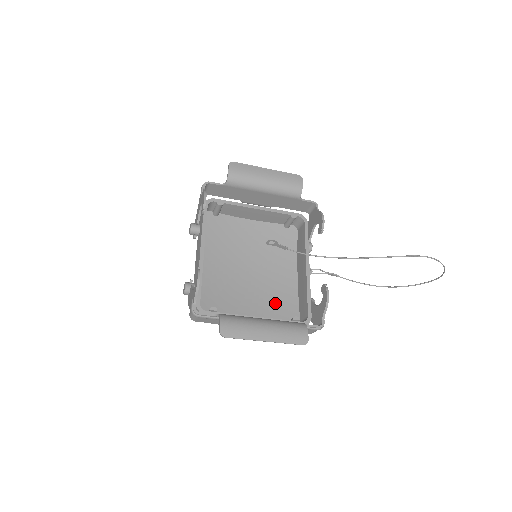
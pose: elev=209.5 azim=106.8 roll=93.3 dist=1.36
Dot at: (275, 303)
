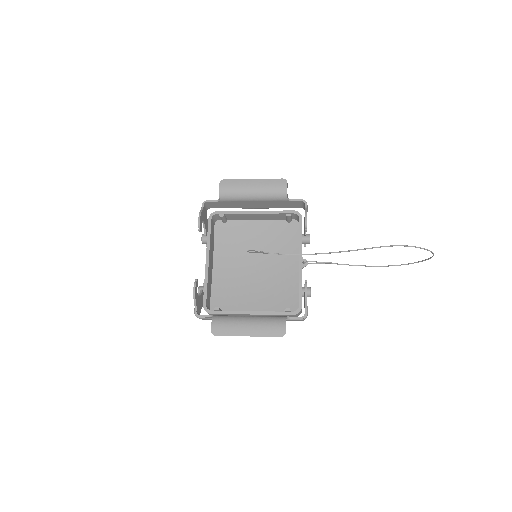
Dot at: (278, 294)
